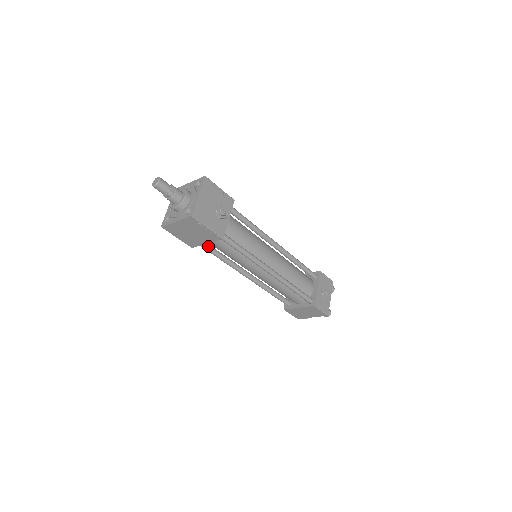
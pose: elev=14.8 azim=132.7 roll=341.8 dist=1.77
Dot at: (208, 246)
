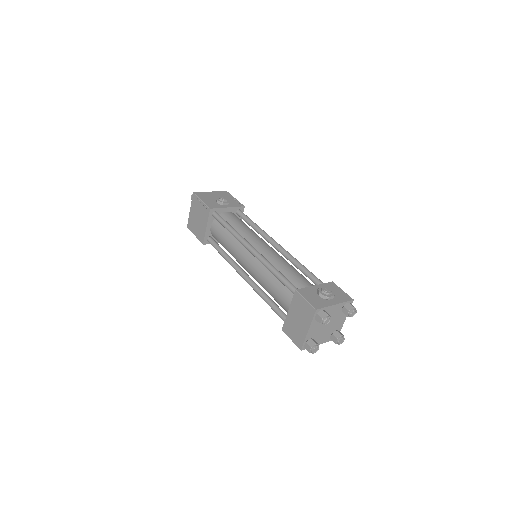
Dot at: (215, 242)
